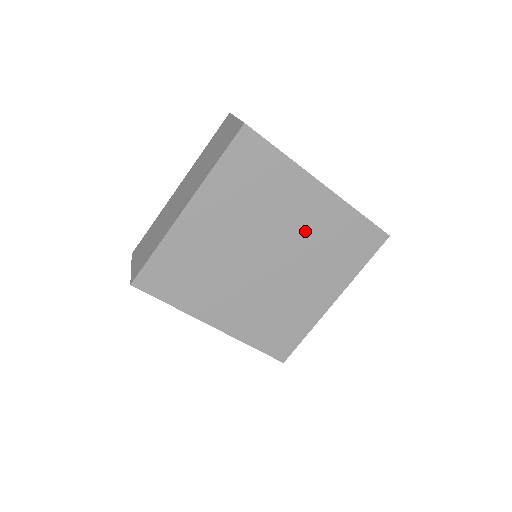
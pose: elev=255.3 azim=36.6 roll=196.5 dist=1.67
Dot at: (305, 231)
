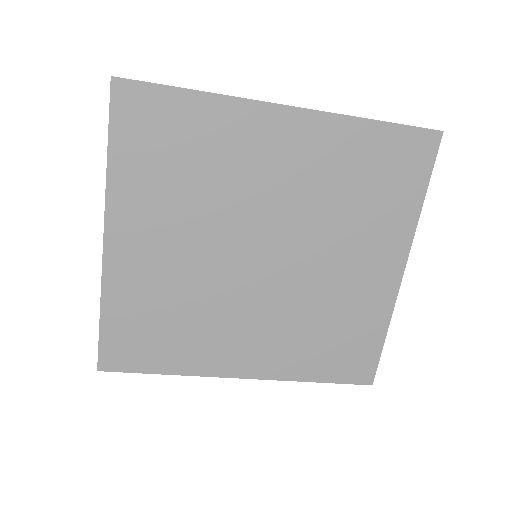
Dot at: (298, 189)
